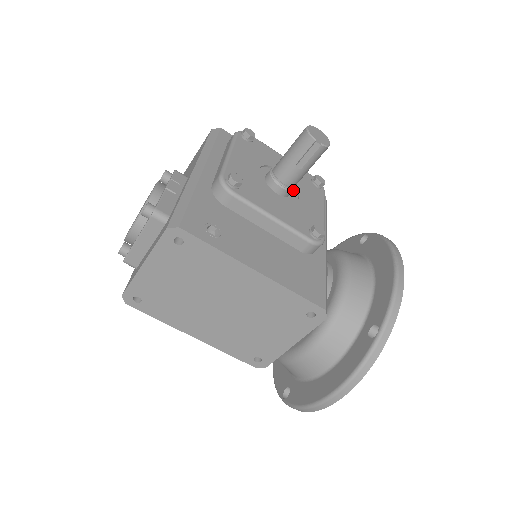
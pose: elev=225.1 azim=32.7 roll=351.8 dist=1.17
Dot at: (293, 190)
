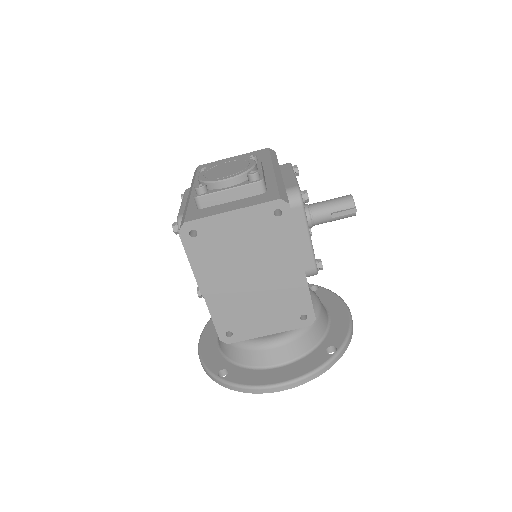
Dot at: (311, 227)
